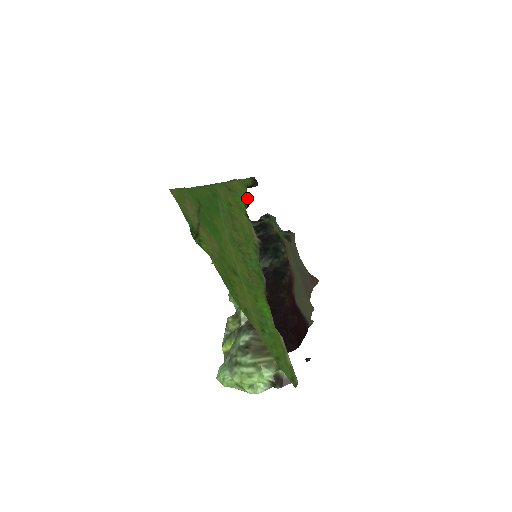
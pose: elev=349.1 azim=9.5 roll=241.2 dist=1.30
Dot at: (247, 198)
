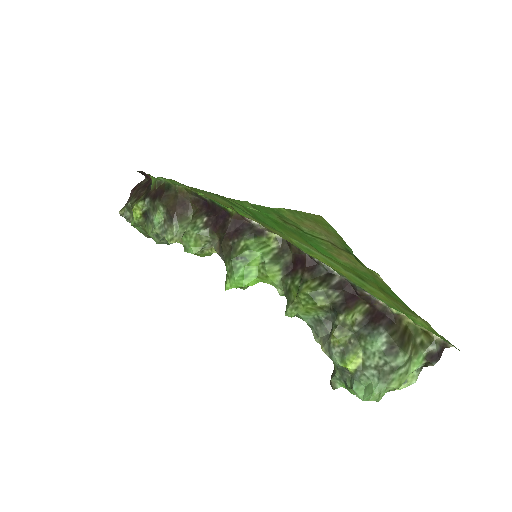
Dot at: (203, 196)
